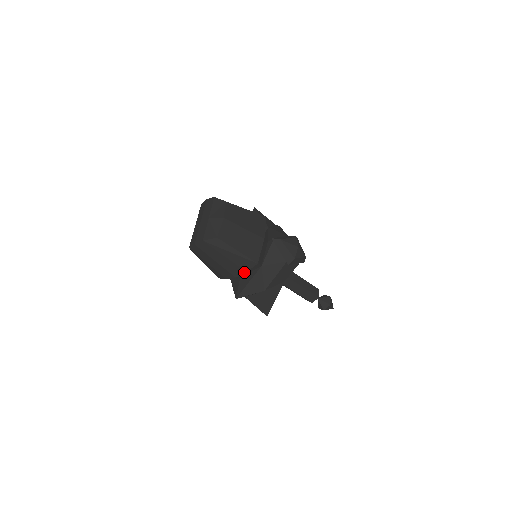
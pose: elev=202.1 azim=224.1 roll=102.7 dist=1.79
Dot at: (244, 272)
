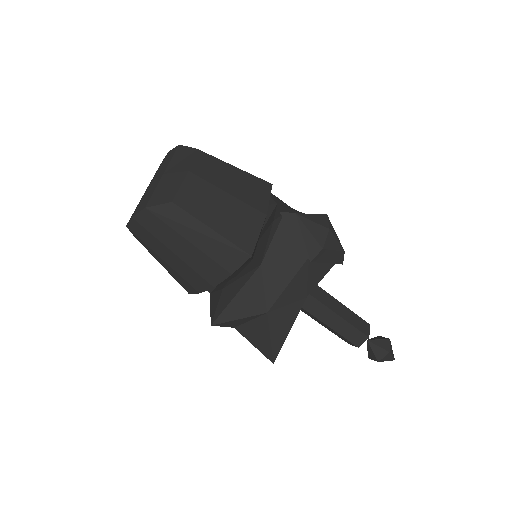
Dot at: (227, 275)
